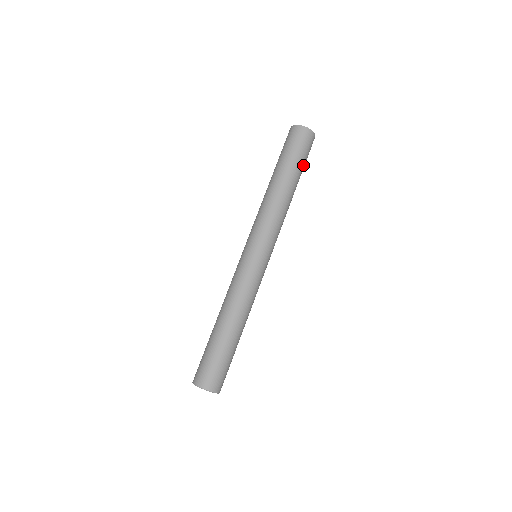
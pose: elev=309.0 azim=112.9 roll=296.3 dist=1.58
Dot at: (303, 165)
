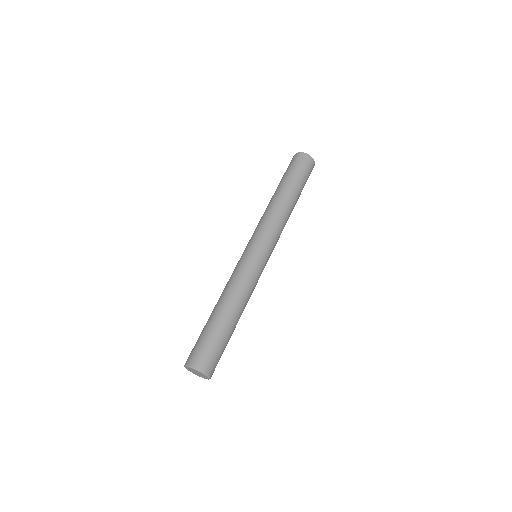
Dot at: occluded
